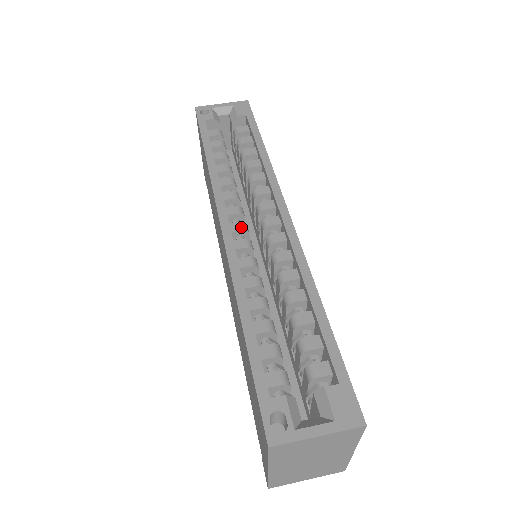
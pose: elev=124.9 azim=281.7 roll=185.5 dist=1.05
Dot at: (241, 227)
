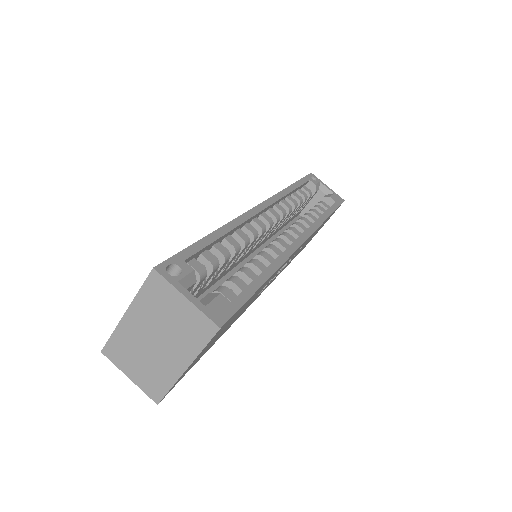
Dot at: (269, 220)
